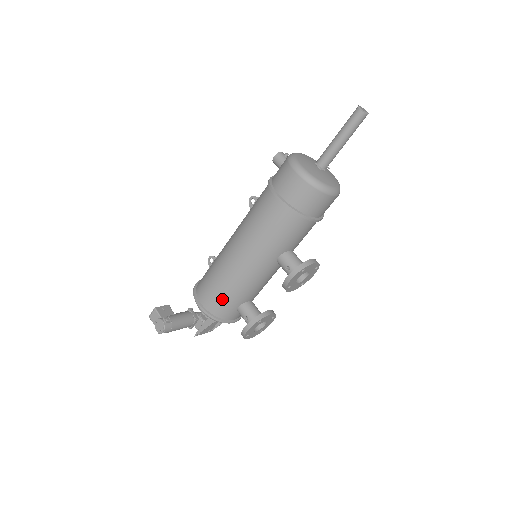
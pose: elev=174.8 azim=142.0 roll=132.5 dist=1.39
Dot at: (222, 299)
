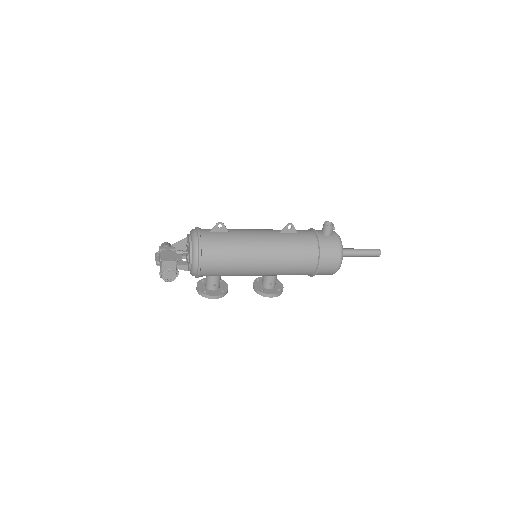
Dot at: (219, 274)
